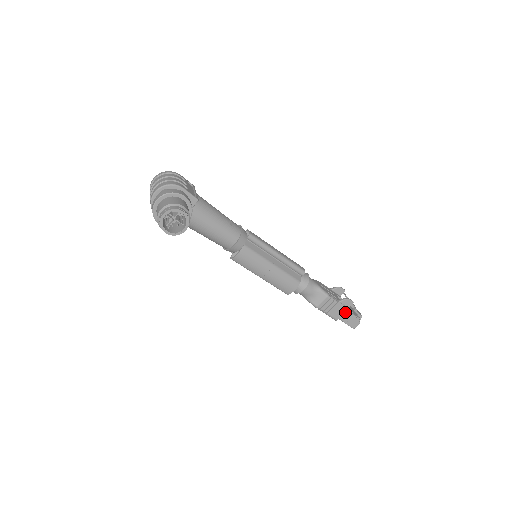
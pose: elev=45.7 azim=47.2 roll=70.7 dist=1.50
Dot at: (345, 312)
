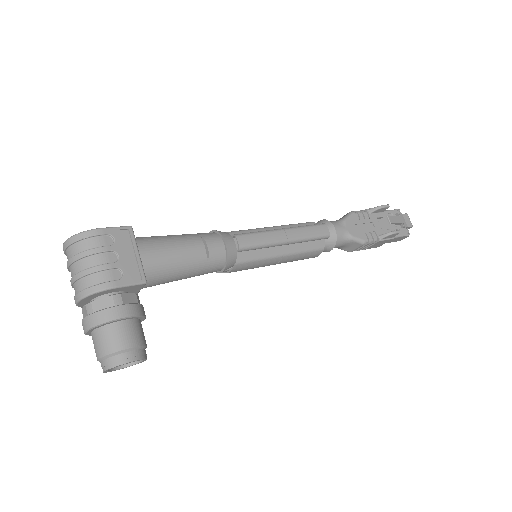
Dot at: occluded
